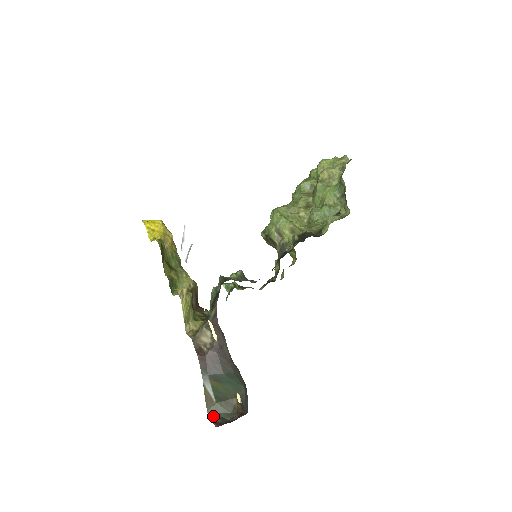
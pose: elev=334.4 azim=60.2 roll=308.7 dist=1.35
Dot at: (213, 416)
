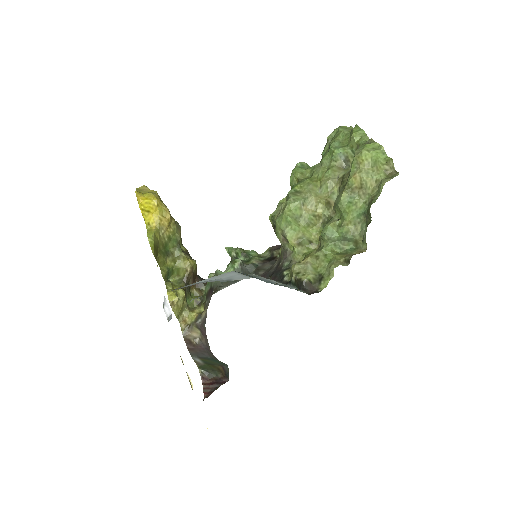
Dot at: (202, 371)
